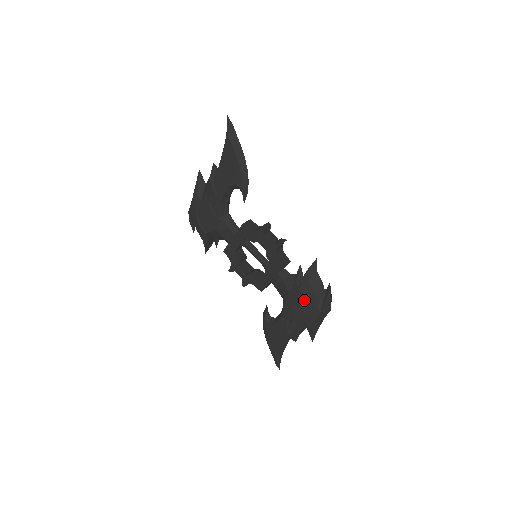
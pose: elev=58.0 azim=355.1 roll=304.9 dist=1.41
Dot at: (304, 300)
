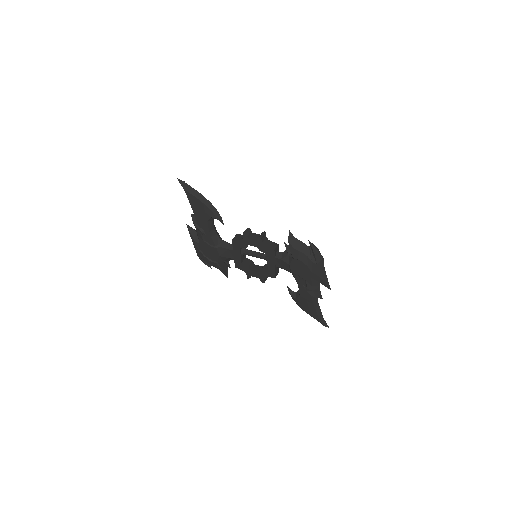
Dot at: (301, 263)
